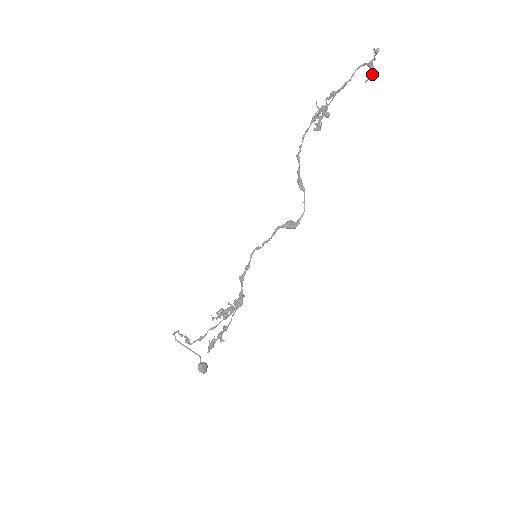
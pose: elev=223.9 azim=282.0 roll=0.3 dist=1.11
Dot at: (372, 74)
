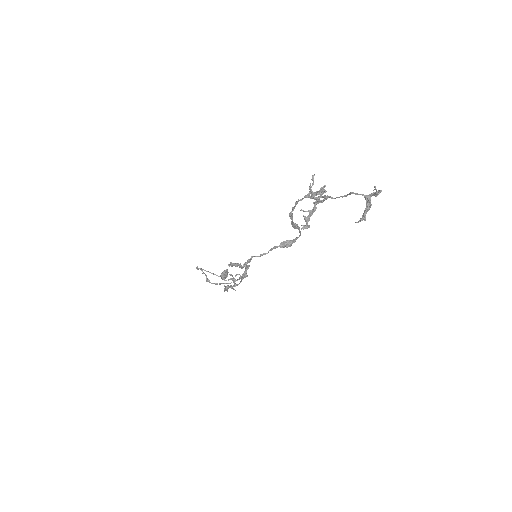
Dot at: (365, 220)
